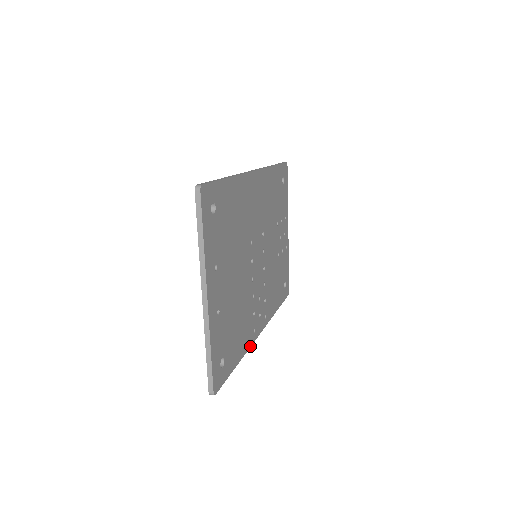
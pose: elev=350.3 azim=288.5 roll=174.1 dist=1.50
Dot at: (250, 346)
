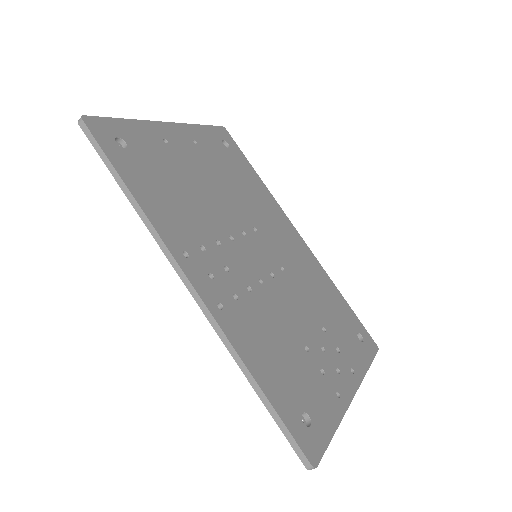
Dot at: (162, 239)
